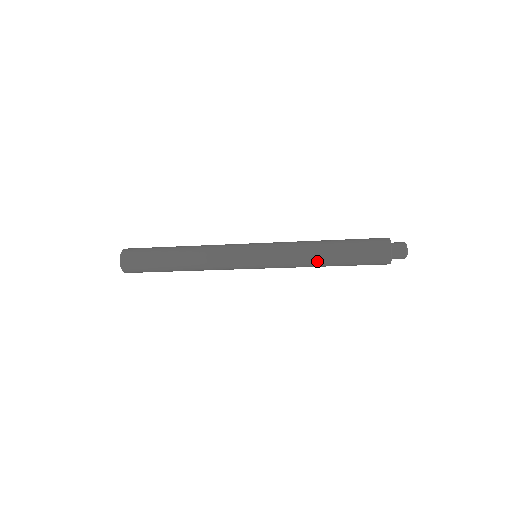
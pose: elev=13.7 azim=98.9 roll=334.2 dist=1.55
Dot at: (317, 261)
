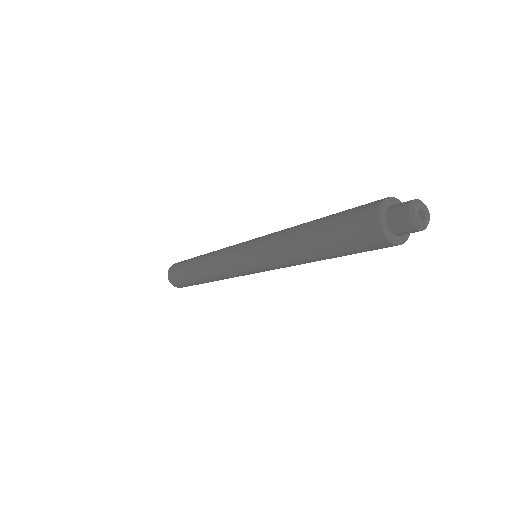
Dot at: (305, 261)
